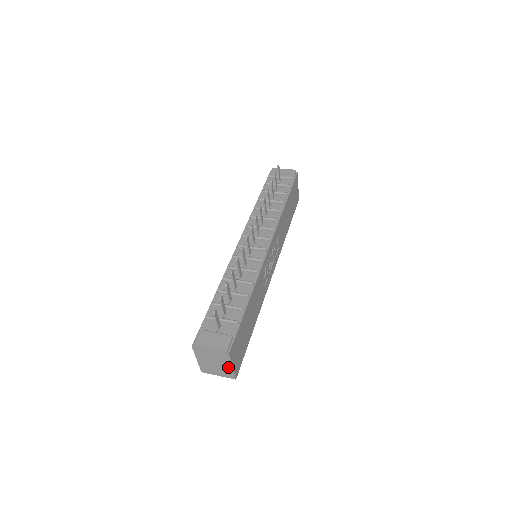
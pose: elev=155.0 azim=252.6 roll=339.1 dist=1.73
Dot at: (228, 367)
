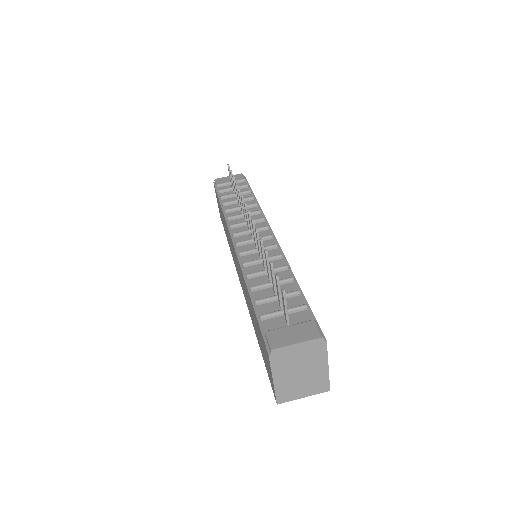
Dot at: (321, 370)
